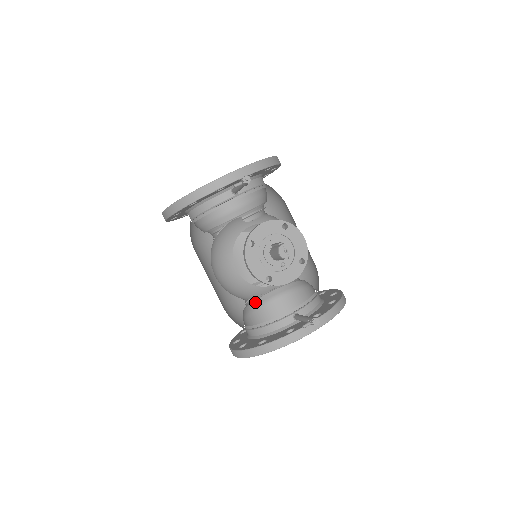
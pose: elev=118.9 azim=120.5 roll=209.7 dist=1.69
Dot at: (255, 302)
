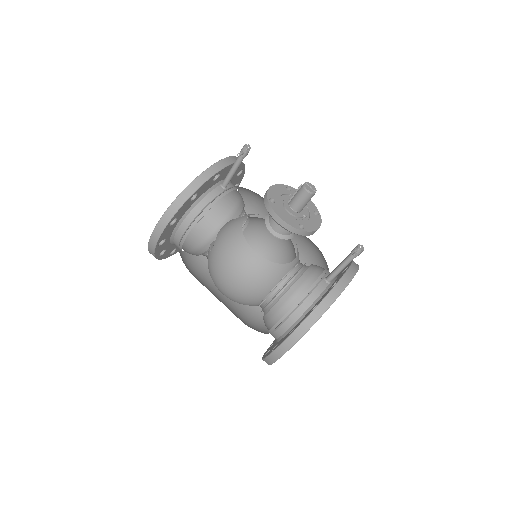
Dot at: (265, 318)
